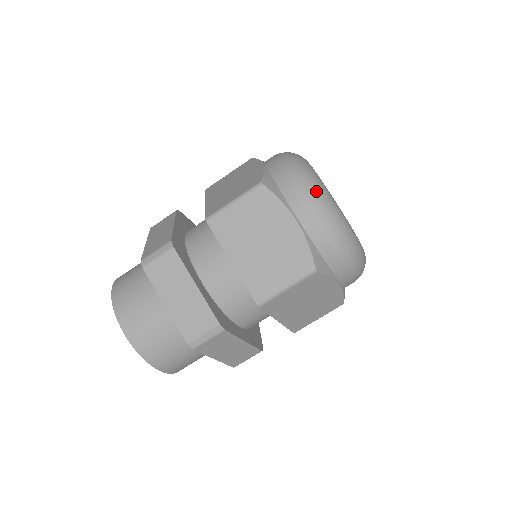
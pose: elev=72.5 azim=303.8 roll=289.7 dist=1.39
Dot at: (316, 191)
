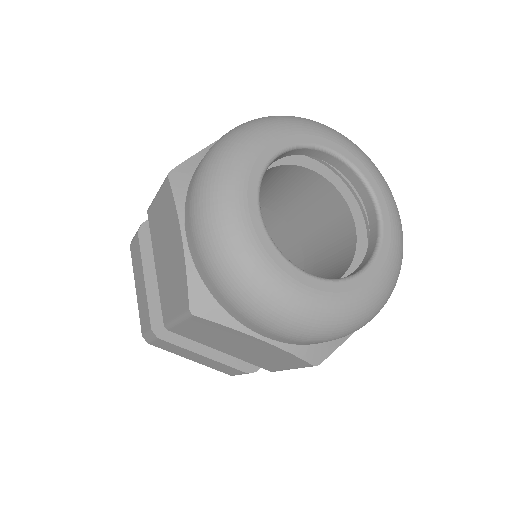
Dot at: (209, 196)
